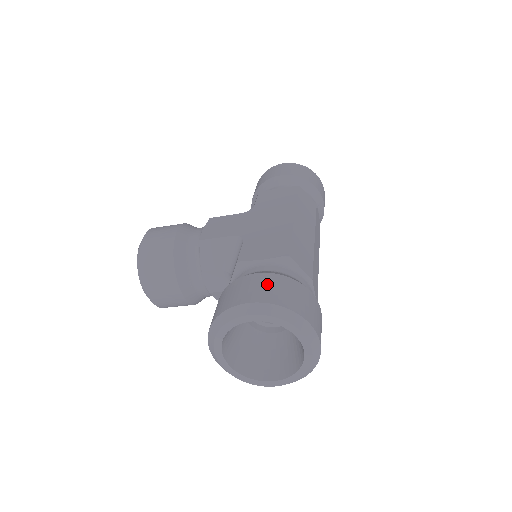
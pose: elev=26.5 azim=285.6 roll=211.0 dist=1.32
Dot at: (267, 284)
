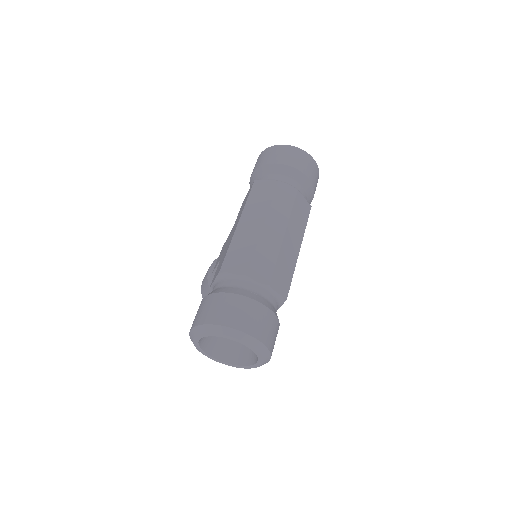
Dot at: (200, 308)
